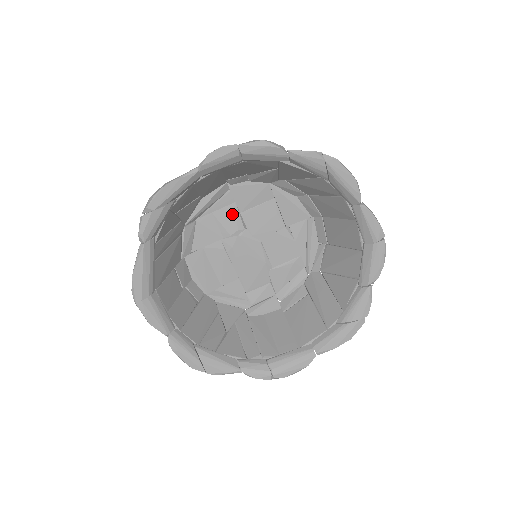
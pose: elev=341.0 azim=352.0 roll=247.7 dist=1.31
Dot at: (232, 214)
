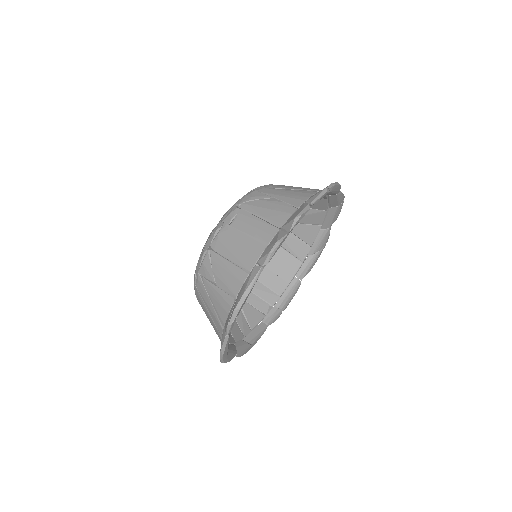
Dot at: occluded
